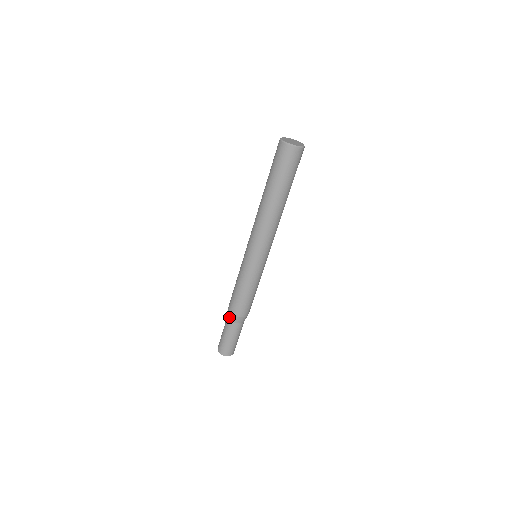
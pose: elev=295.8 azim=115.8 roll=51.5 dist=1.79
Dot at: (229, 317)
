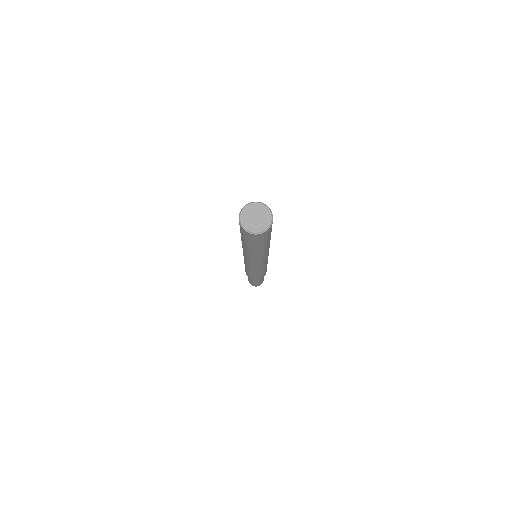
Dot at: occluded
